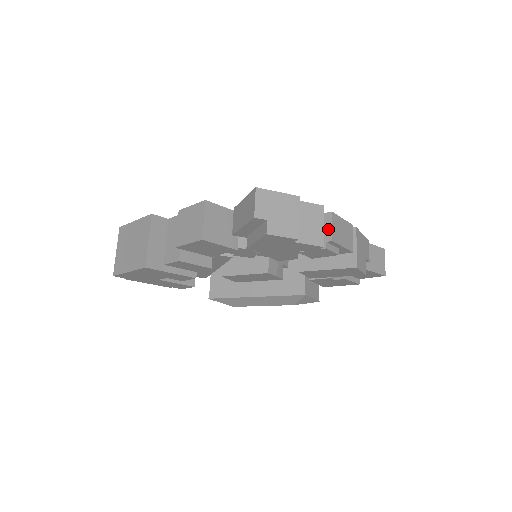
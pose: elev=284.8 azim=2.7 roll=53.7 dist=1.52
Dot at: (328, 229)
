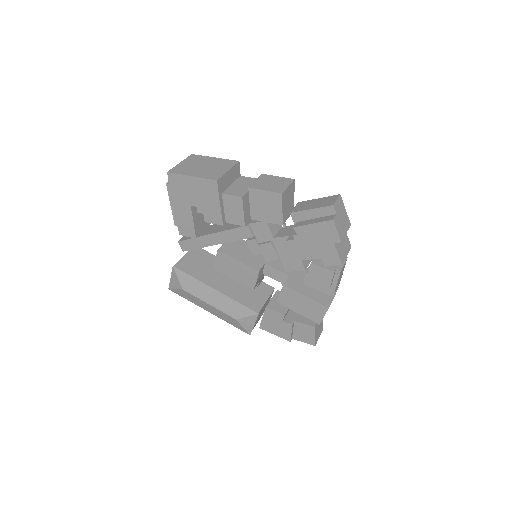
Dot at: occluded
